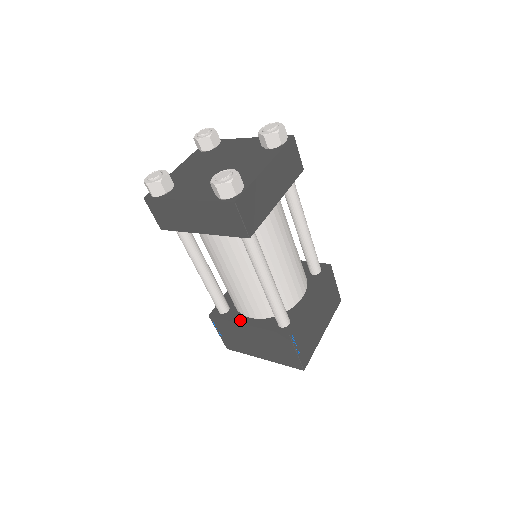
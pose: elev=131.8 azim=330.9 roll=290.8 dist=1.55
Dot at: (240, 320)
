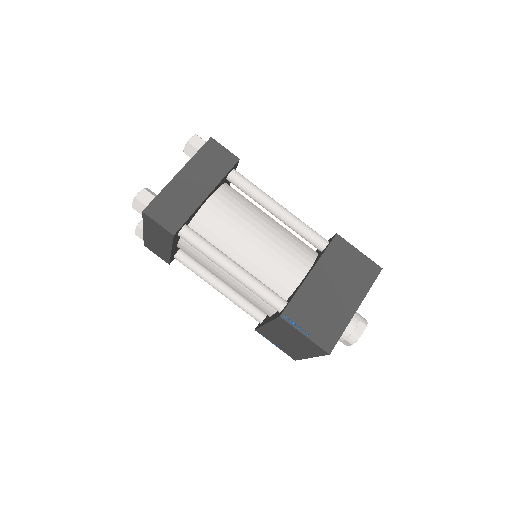
Dot at: (265, 322)
